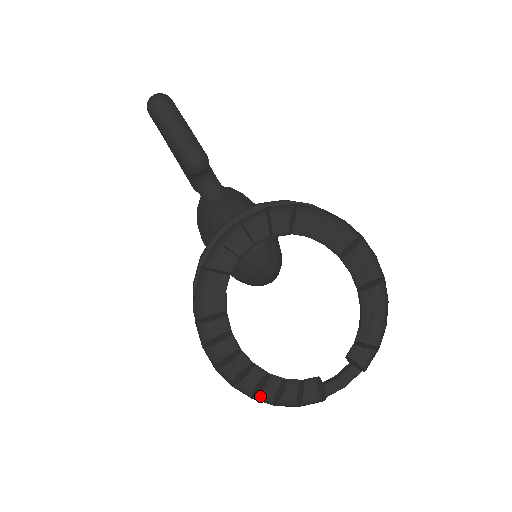
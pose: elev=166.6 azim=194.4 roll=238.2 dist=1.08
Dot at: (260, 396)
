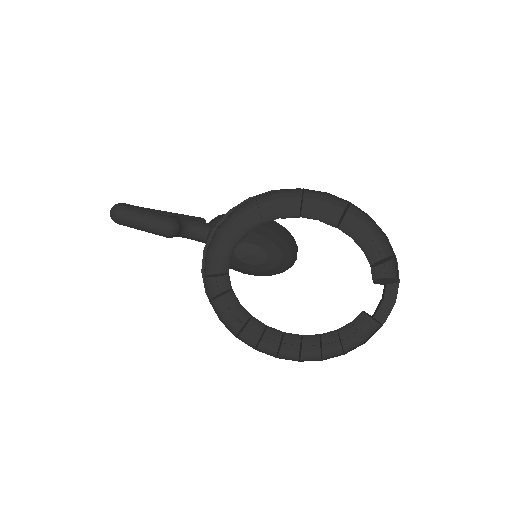
Dot at: (329, 354)
